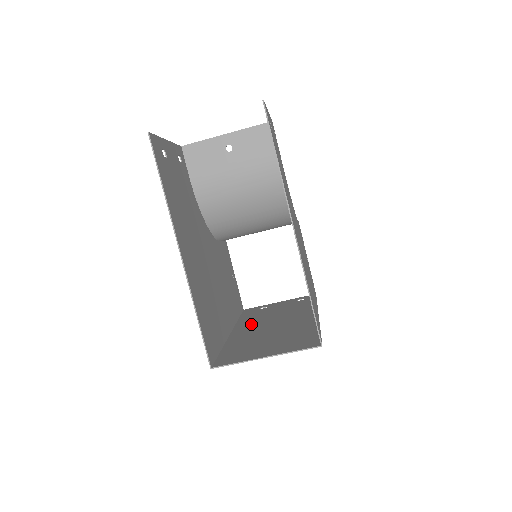
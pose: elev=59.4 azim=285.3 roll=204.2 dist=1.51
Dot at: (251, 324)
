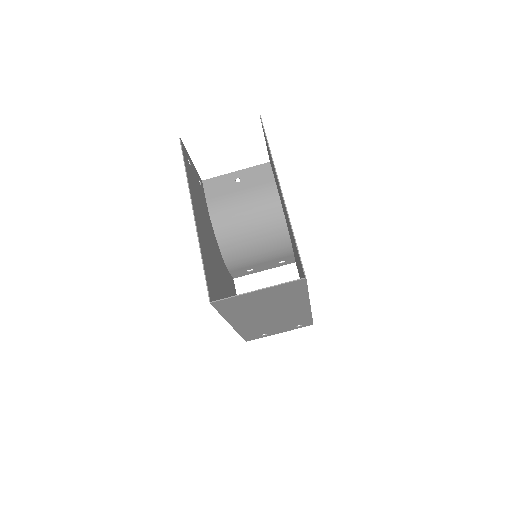
Dot at: (251, 323)
